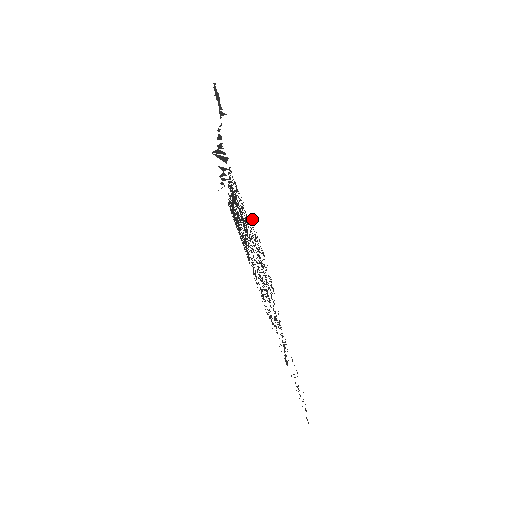
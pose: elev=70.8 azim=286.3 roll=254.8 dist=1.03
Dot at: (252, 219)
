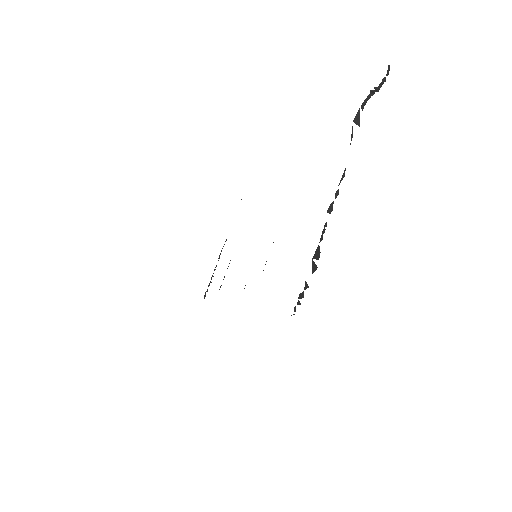
Dot at: occluded
